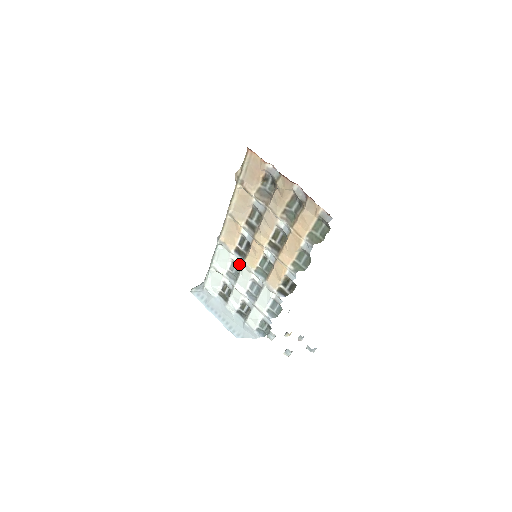
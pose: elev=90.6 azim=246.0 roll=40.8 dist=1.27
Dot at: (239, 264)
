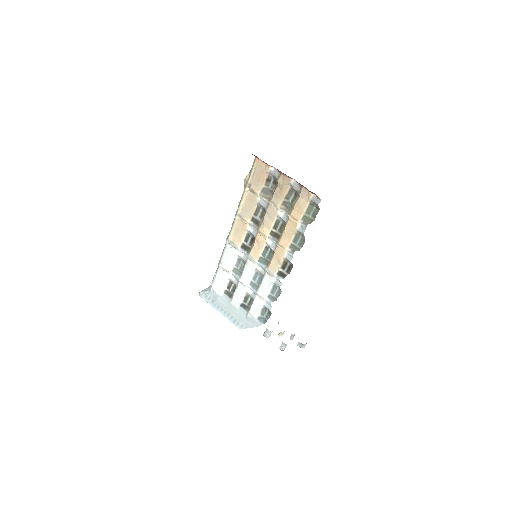
Dot at: (244, 258)
